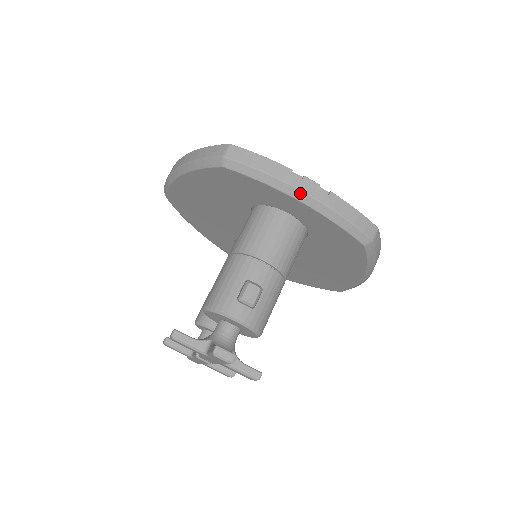
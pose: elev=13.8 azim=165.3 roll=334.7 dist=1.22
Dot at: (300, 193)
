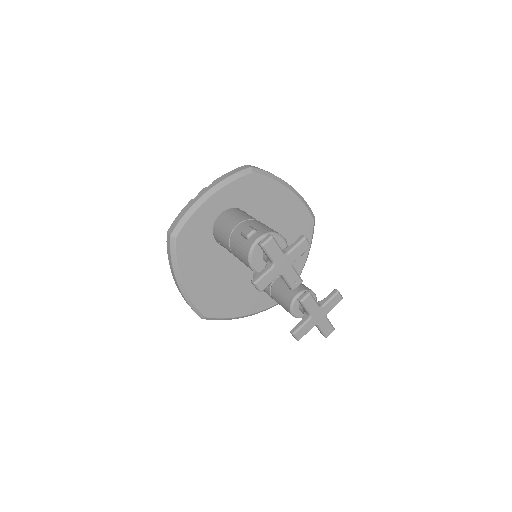
Dot at: (204, 196)
